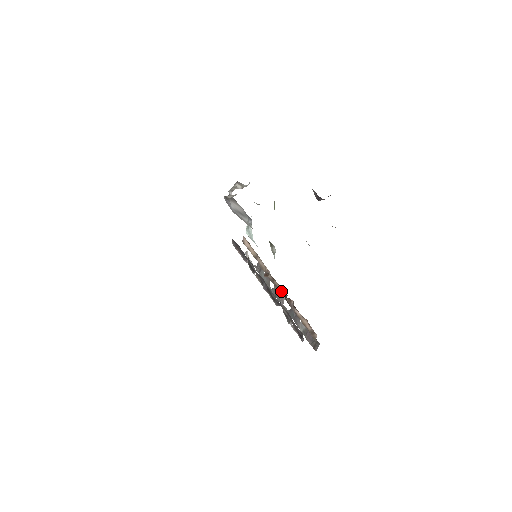
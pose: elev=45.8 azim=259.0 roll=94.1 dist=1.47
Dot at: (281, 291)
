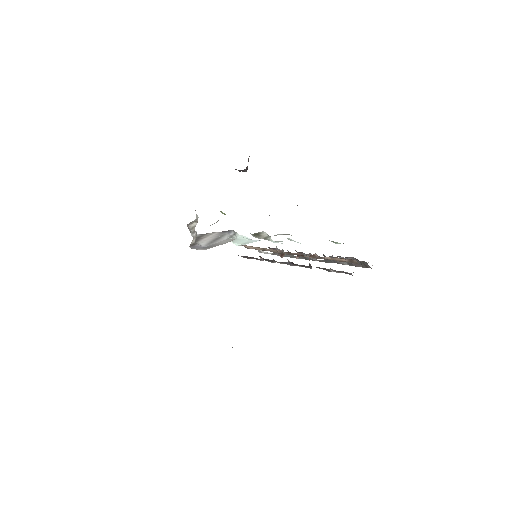
Dot at: occluded
